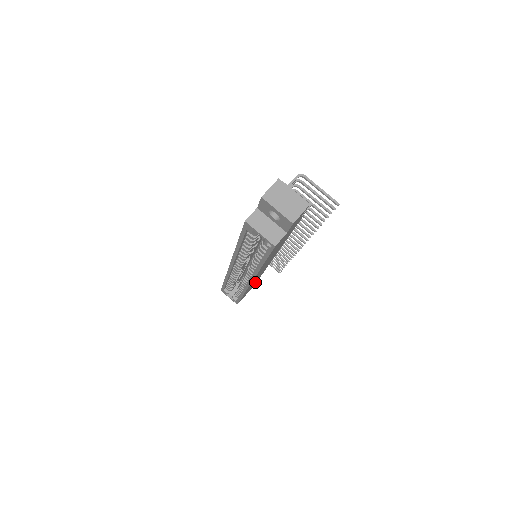
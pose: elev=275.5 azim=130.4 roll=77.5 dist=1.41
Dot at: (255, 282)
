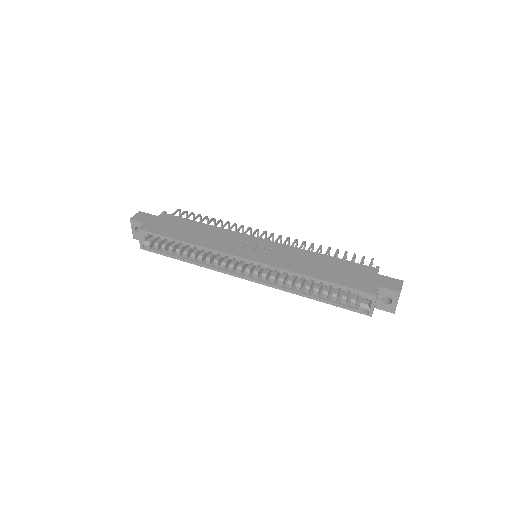
Dot at: occluded
